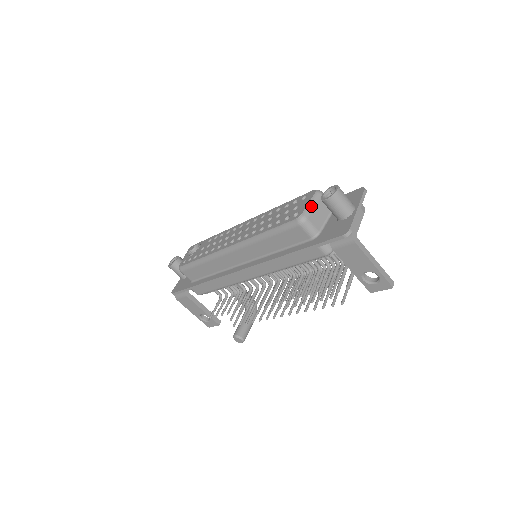
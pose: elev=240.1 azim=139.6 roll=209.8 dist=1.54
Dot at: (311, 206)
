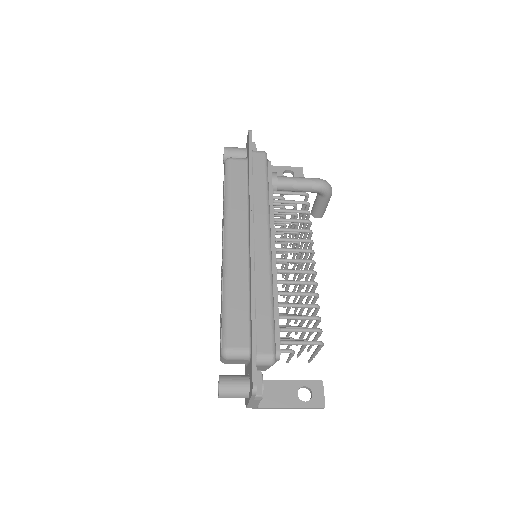
Dot at: (223, 361)
